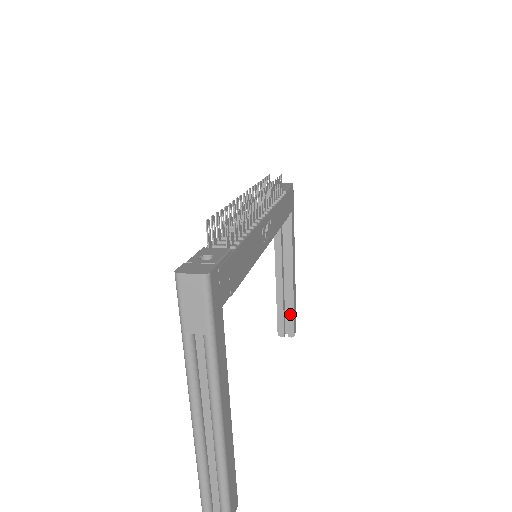
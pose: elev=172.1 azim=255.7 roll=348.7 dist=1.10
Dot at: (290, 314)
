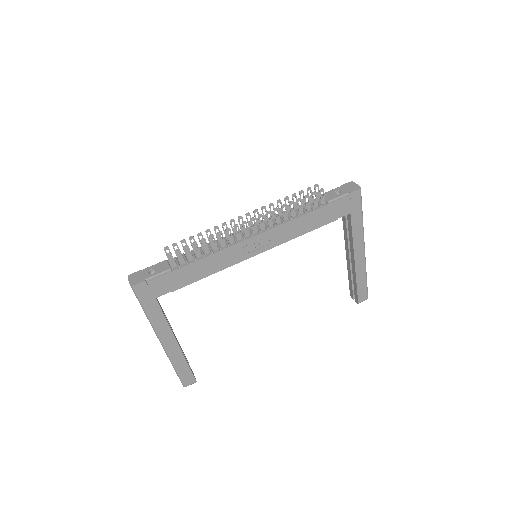
Dot at: (355, 287)
